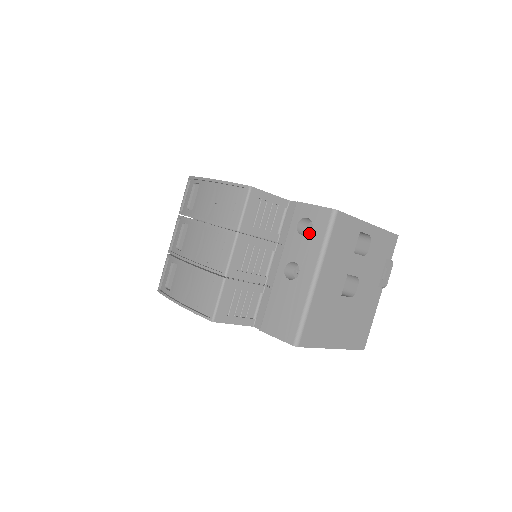
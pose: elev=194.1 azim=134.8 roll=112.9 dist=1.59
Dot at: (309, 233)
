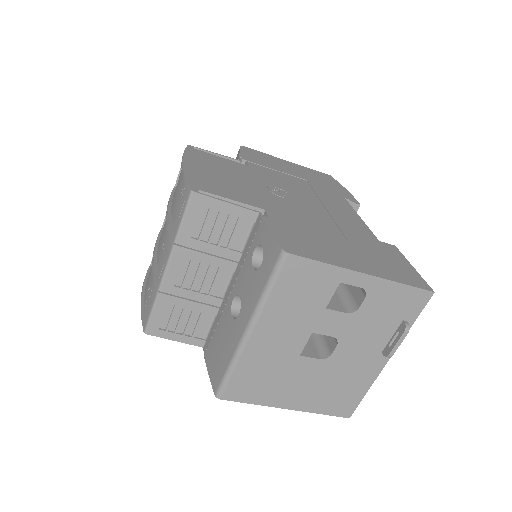
Dot at: (257, 269)
